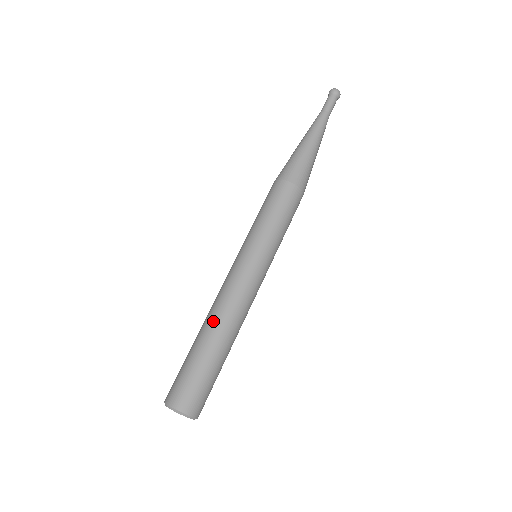
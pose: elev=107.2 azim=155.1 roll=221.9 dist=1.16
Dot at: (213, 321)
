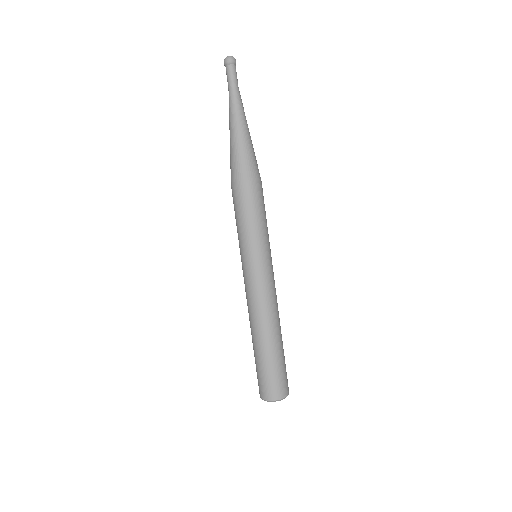
Dot at: (250, 327)
